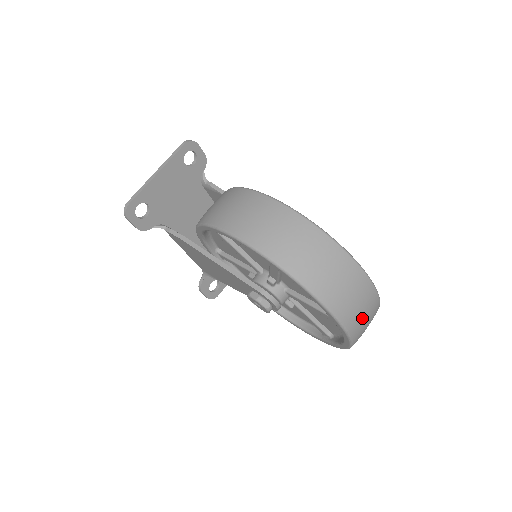
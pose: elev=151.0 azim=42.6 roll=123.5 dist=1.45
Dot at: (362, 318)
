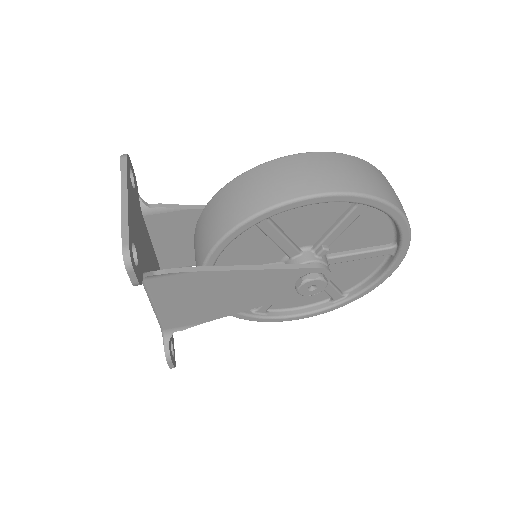
Dot at: occluded
